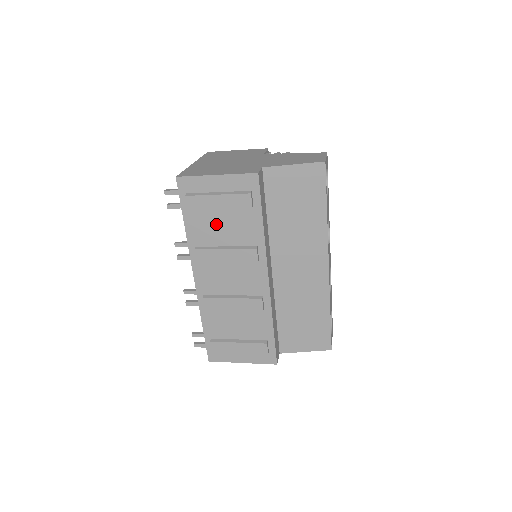
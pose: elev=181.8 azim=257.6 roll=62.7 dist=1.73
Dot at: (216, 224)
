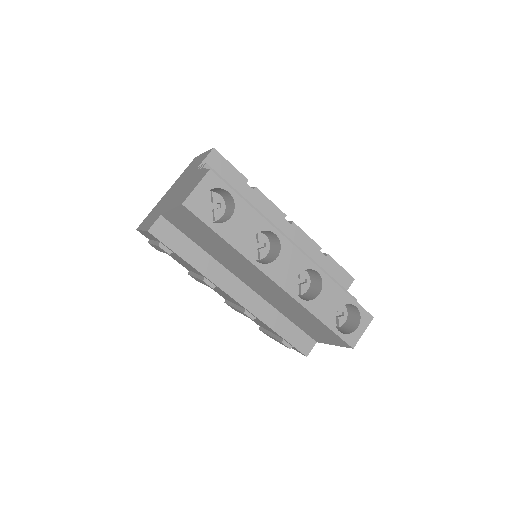
Dot at: (177, 259)
